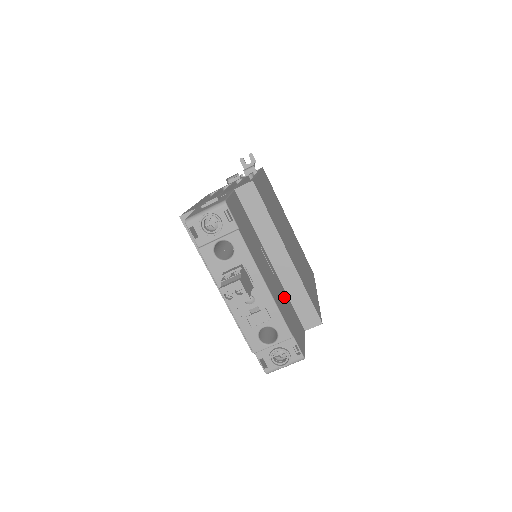
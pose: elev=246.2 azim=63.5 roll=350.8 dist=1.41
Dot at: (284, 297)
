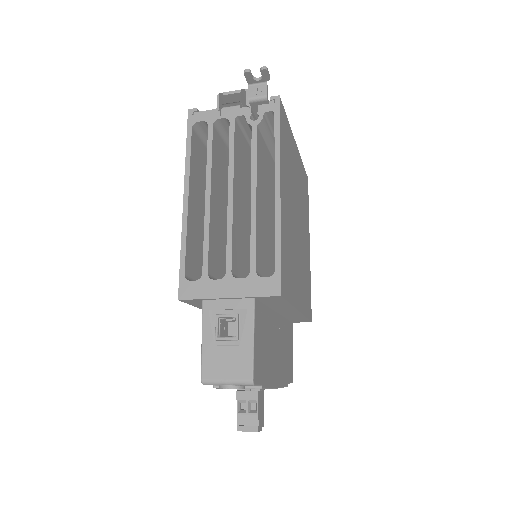
Dot at: (284, 336)
